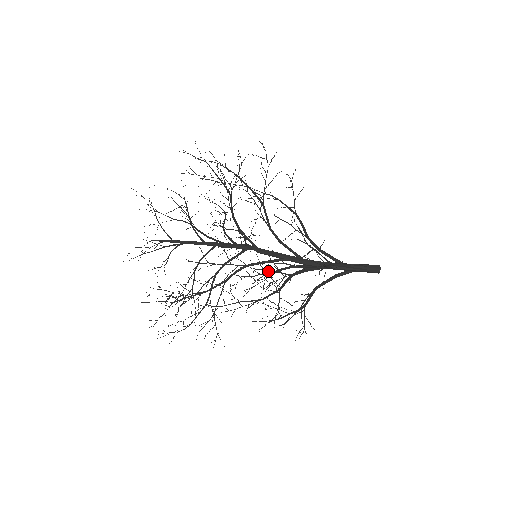
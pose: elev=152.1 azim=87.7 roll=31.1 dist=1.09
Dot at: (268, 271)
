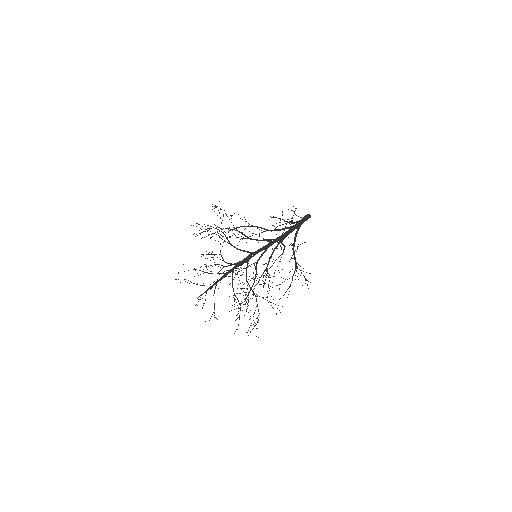
Dot at: (273, 242)
